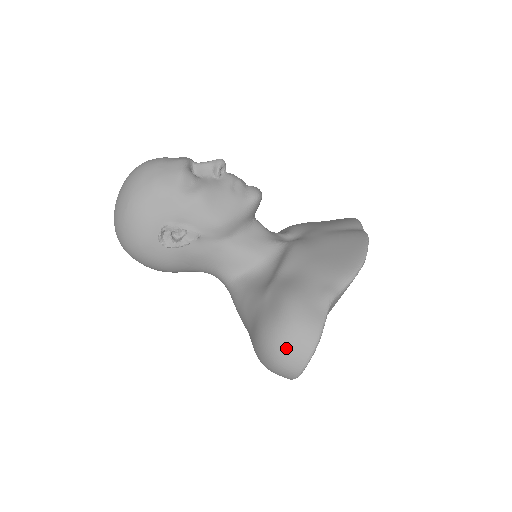
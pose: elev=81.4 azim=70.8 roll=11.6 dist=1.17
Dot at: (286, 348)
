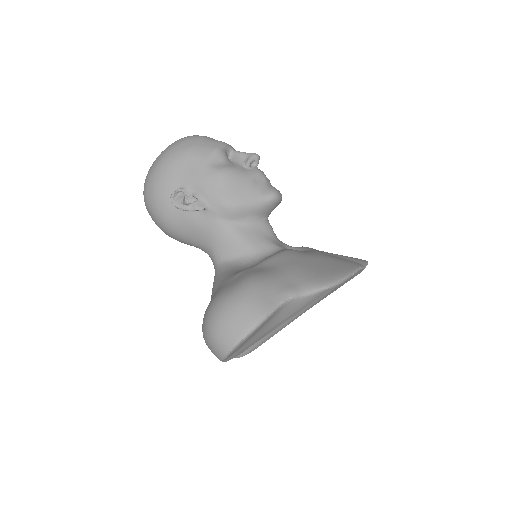
Dot at: (224, 320)
